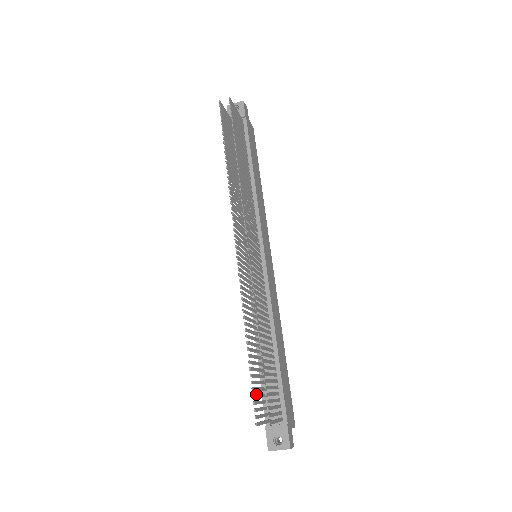
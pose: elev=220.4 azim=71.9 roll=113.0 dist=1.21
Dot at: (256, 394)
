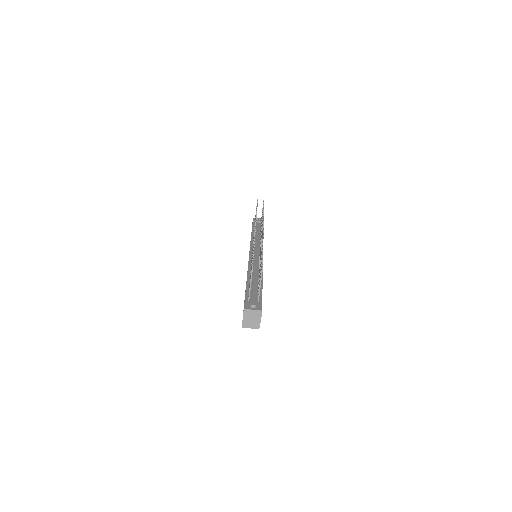
Dot at: occluded
